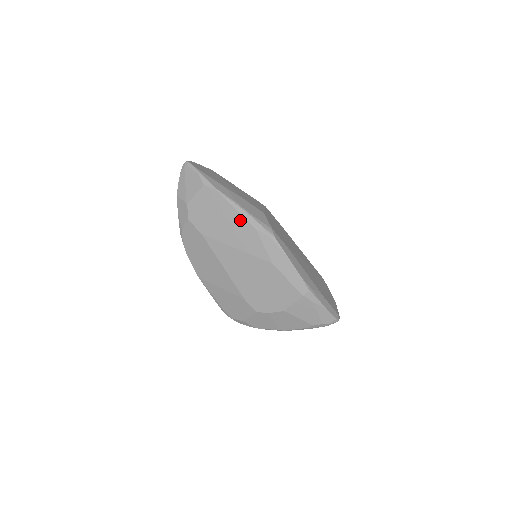
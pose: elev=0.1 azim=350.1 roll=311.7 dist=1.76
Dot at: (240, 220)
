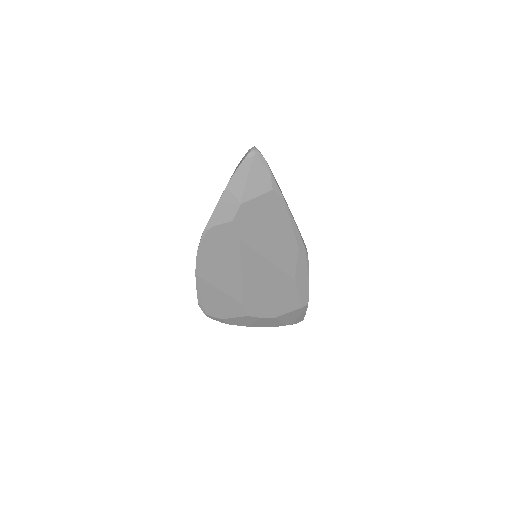
Dot at: (289, 236)
